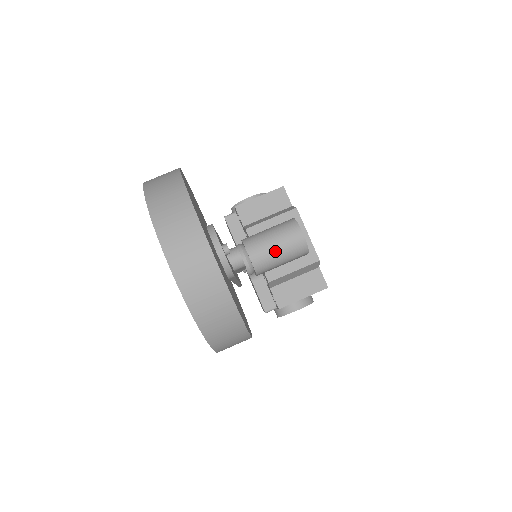
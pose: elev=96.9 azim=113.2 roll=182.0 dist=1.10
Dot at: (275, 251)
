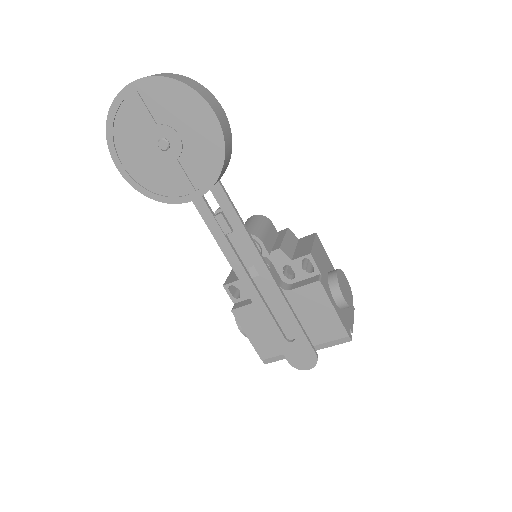
Dot at: (250, 225)
